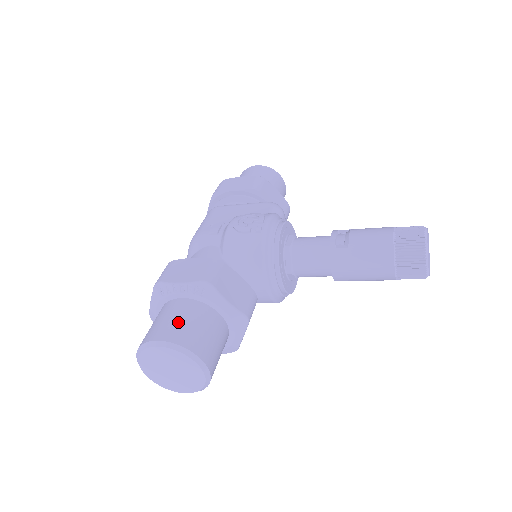
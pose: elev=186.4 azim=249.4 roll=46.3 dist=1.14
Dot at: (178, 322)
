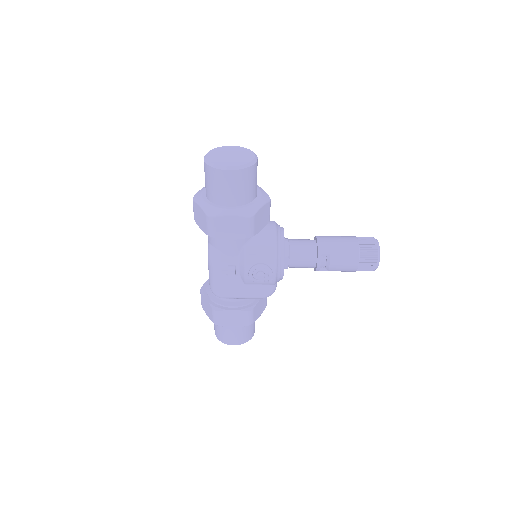
Dot at: occluded
